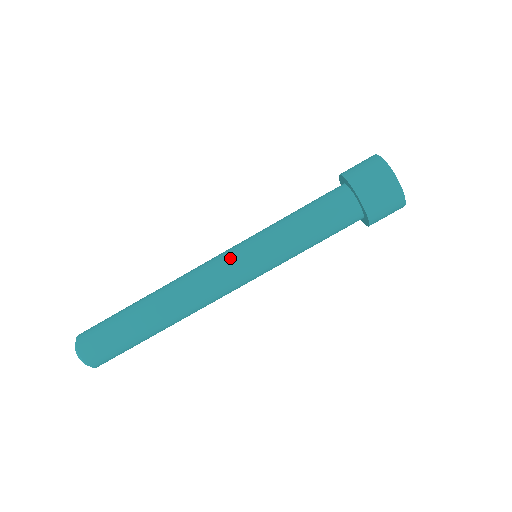
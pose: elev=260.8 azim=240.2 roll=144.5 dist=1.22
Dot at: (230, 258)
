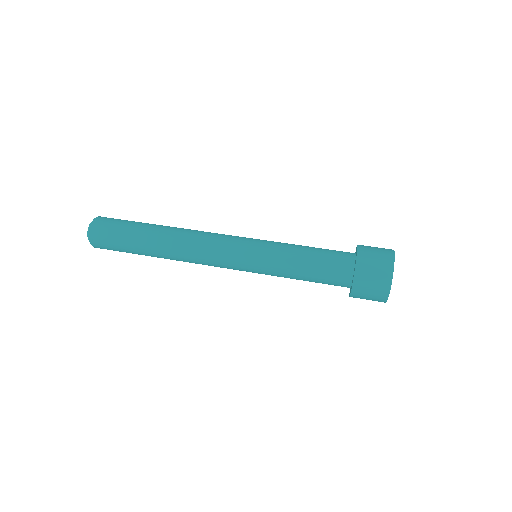
Dot at: occluded
